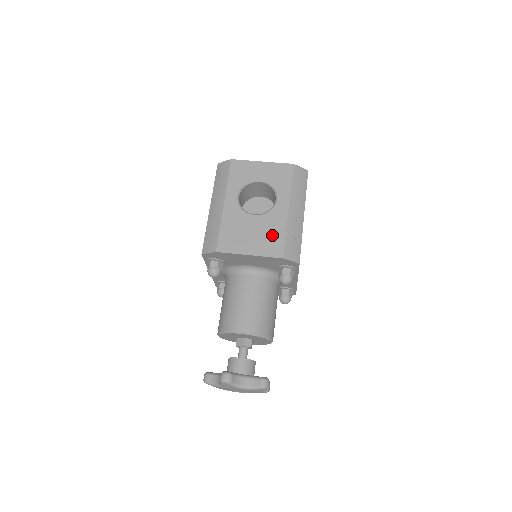
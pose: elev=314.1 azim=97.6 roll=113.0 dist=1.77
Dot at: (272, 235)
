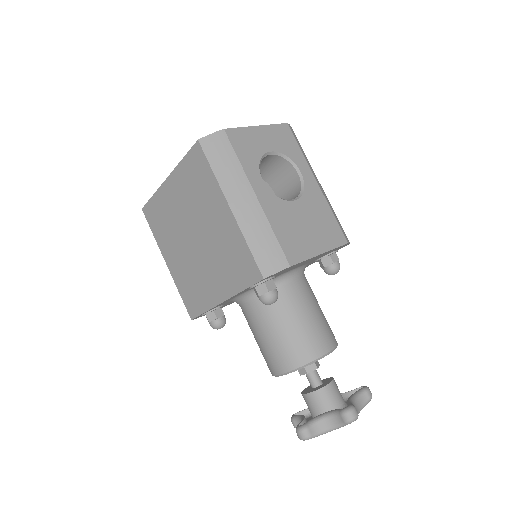
Dot at: (324, 220)
